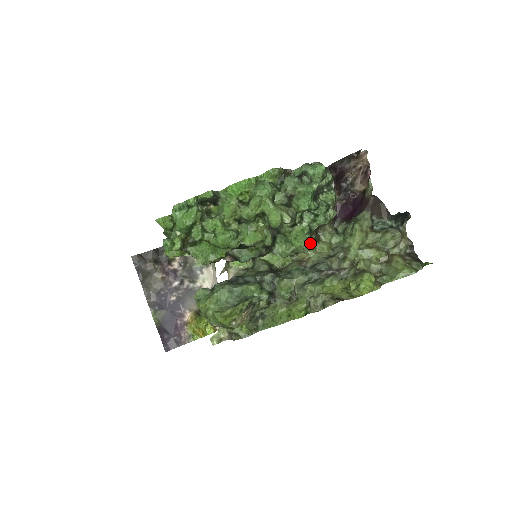
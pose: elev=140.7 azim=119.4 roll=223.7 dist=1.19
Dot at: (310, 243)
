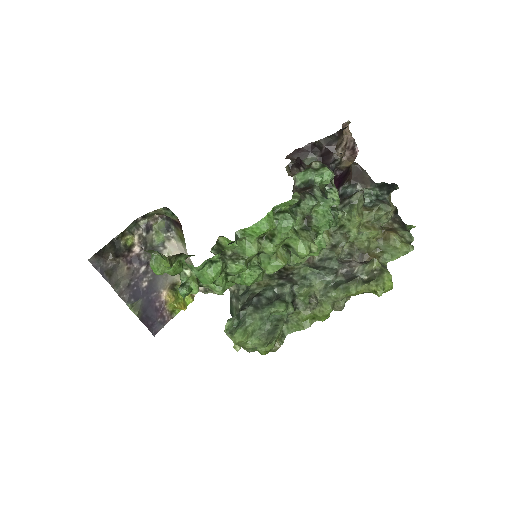
Dot at: occluded
